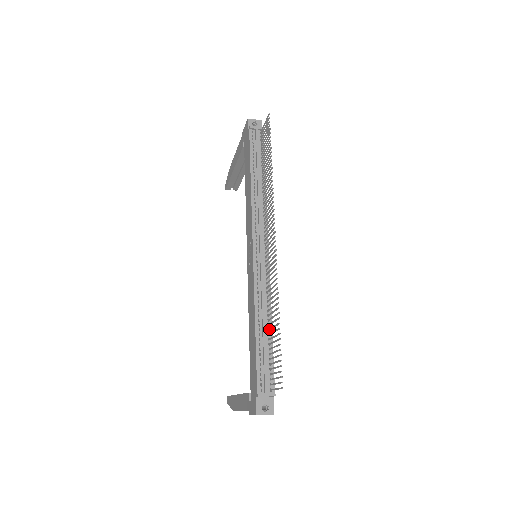
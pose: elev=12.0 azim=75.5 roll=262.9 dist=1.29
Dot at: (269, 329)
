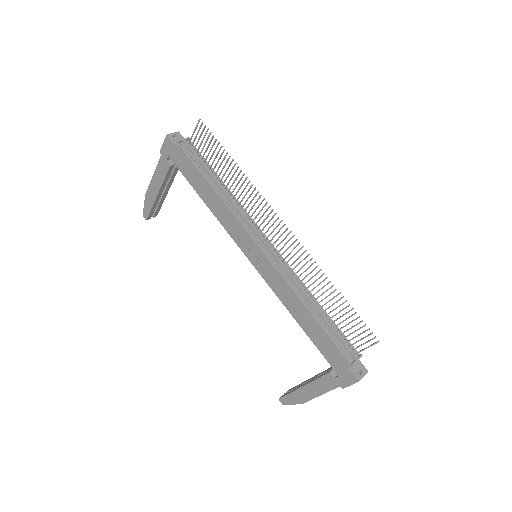
Dot at: (322, 307)
